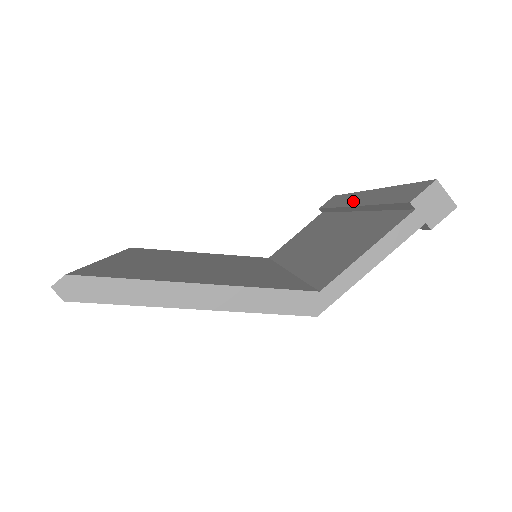
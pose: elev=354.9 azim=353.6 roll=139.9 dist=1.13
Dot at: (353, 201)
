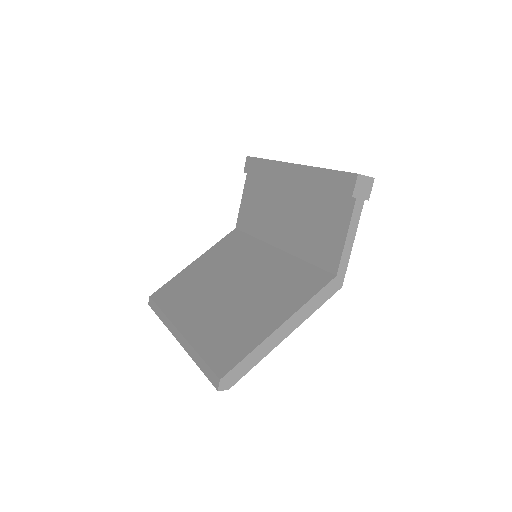
Dot at: (284, 175)
